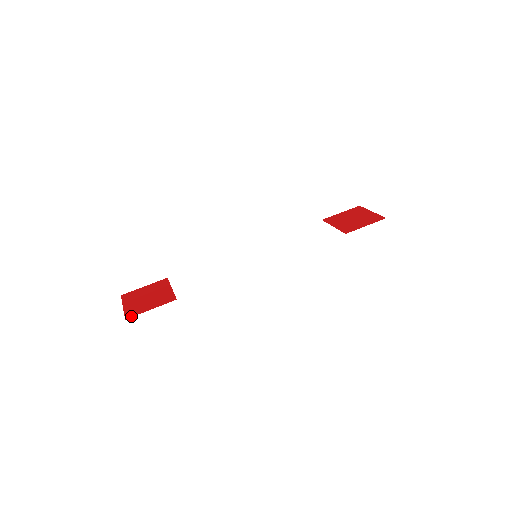
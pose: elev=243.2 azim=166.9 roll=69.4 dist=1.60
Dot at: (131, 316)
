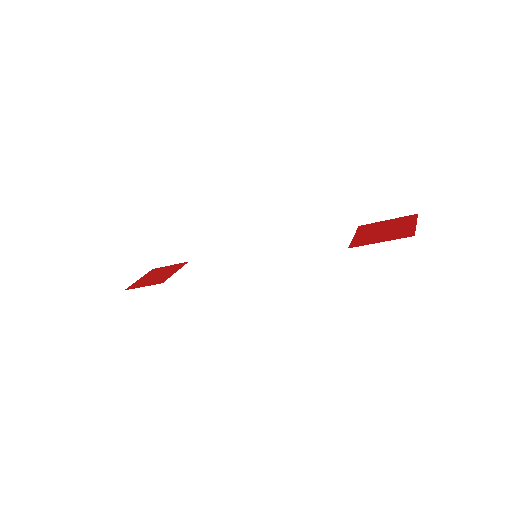
Dot at: occluded
